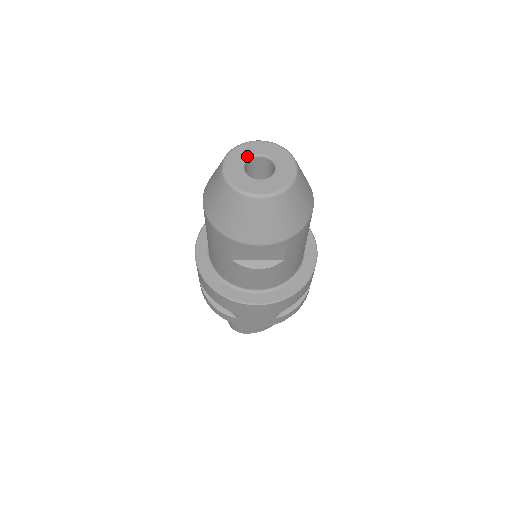
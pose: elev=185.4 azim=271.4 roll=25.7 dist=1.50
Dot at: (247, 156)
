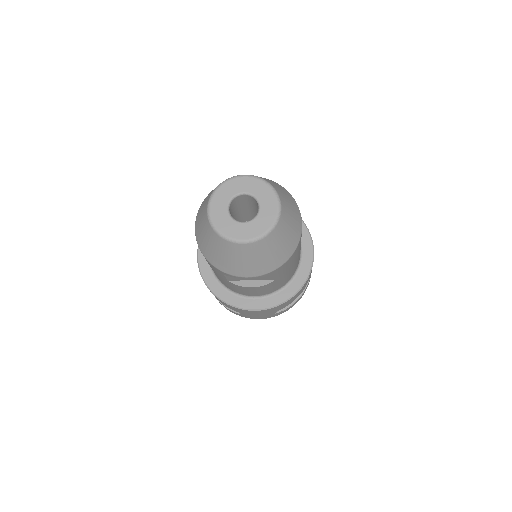
Dot at: (231, 195)
